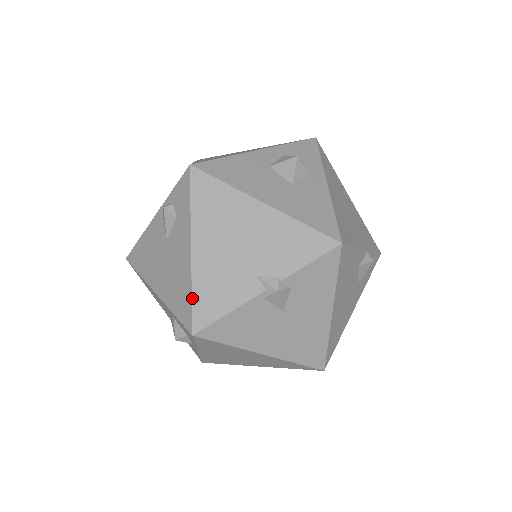
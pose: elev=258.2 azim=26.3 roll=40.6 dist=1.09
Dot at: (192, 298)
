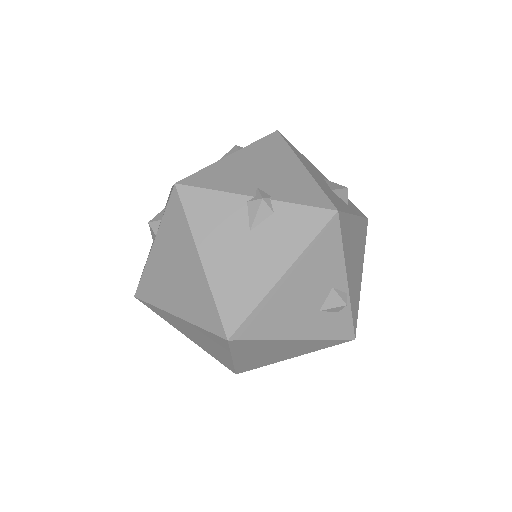
Dot at: (200, 170)
